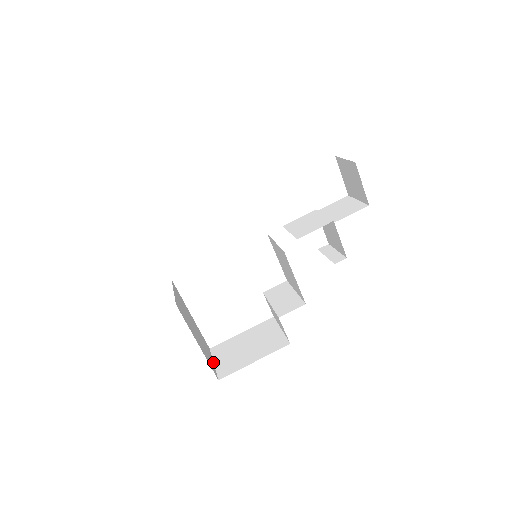
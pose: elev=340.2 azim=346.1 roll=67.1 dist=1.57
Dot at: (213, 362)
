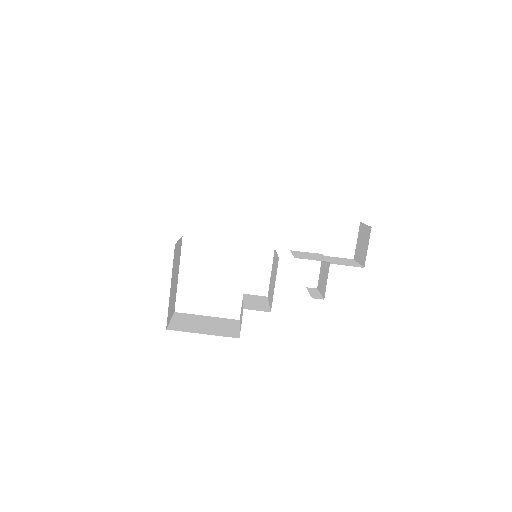
Dot at: (171, 319)
